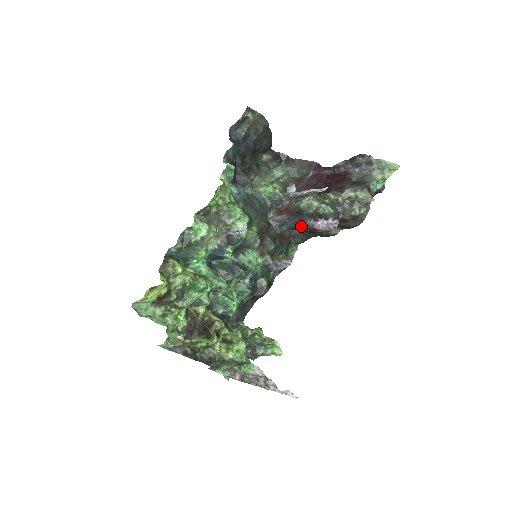
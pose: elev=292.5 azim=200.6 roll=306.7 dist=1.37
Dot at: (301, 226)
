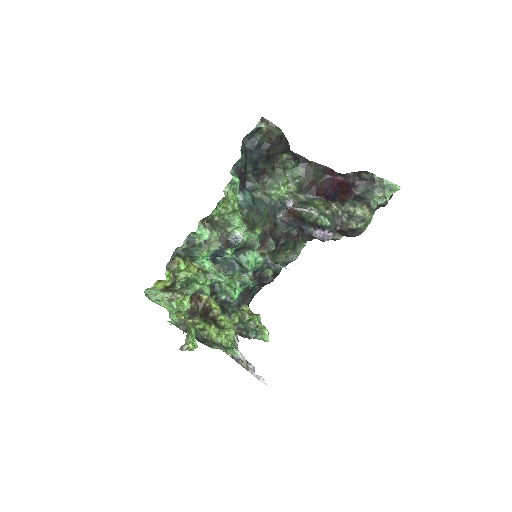
Dot at: (303, 231)
